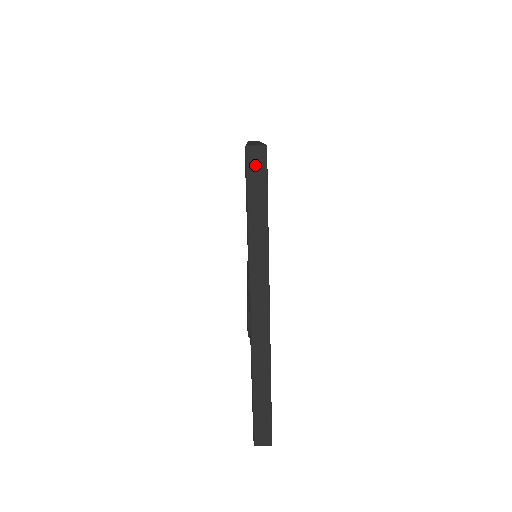
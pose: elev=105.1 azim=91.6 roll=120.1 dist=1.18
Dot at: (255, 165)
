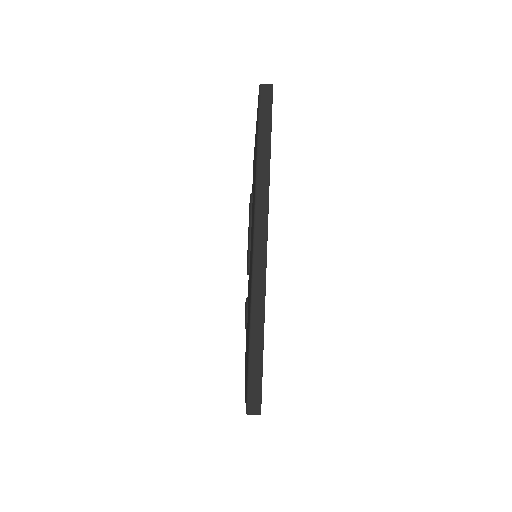
Dot at: occluded
